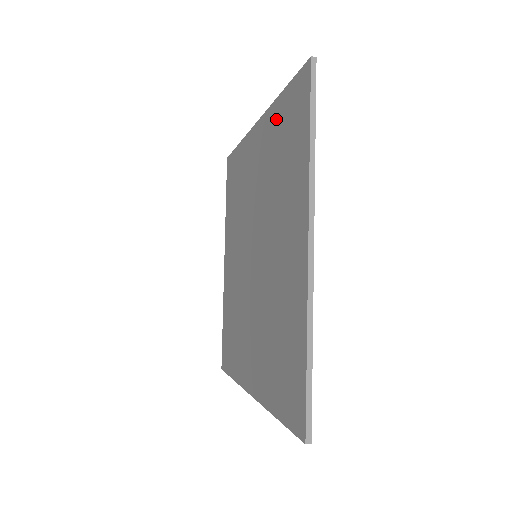
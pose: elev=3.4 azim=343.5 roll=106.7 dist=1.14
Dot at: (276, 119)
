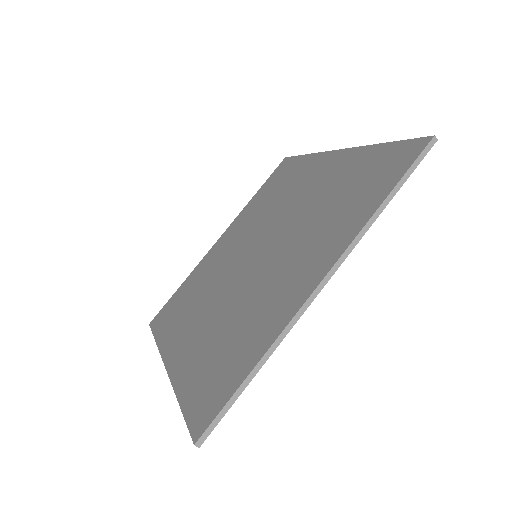
Dot at: (361, 161)
